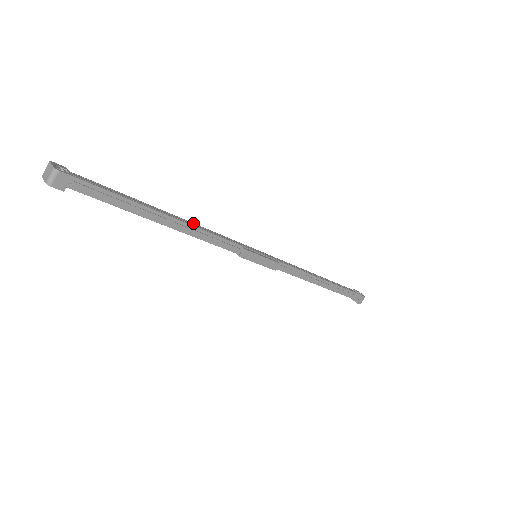
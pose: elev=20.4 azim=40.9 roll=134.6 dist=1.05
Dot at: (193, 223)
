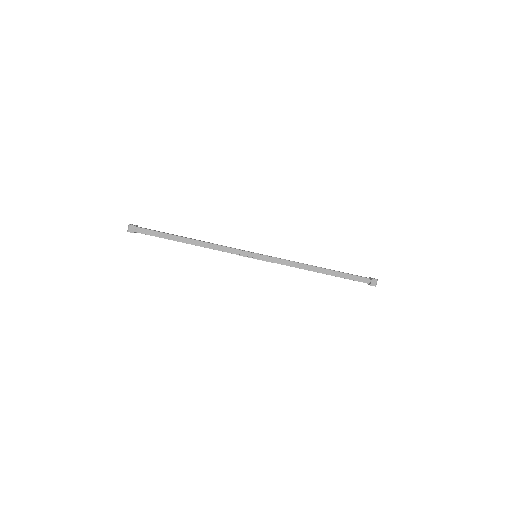
Dot at: (208, 242)
